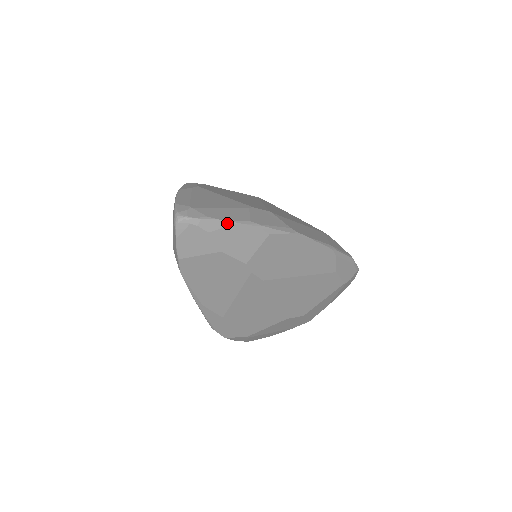
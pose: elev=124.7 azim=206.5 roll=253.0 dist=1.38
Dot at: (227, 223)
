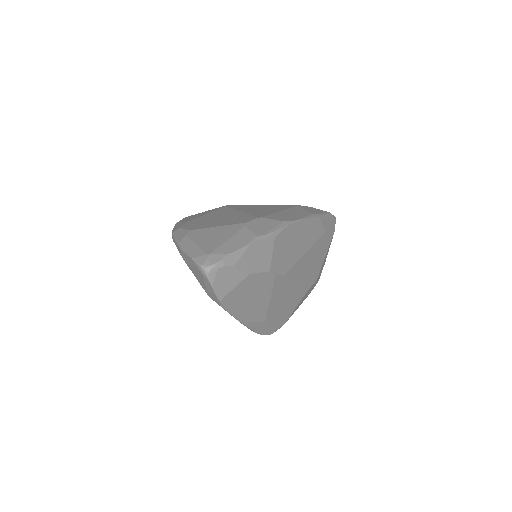
Dot at: (243, 250)
